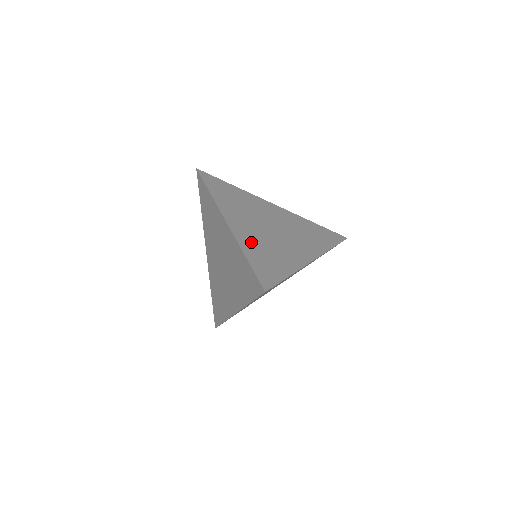
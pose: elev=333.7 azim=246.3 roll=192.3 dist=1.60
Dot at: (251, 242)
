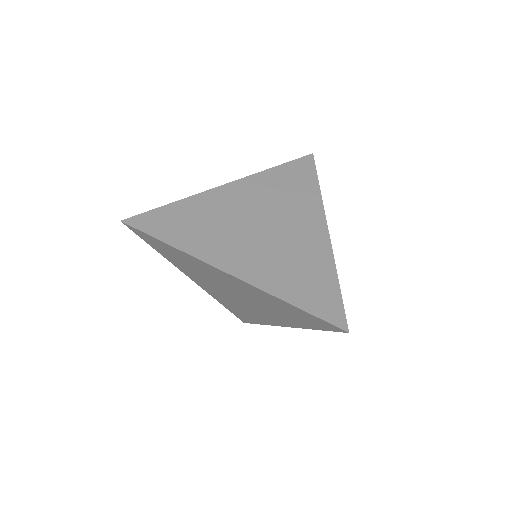
Dot at: (273, 275)
